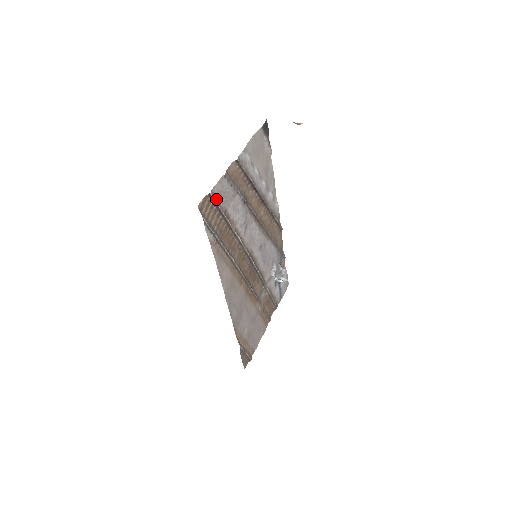
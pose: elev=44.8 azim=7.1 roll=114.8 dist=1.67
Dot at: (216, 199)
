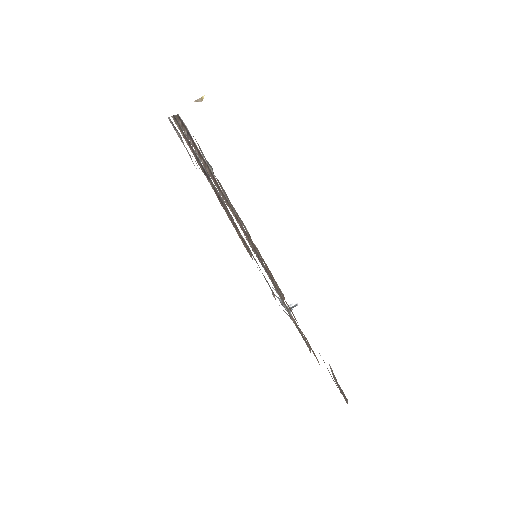
Dot at: (186, 131)
